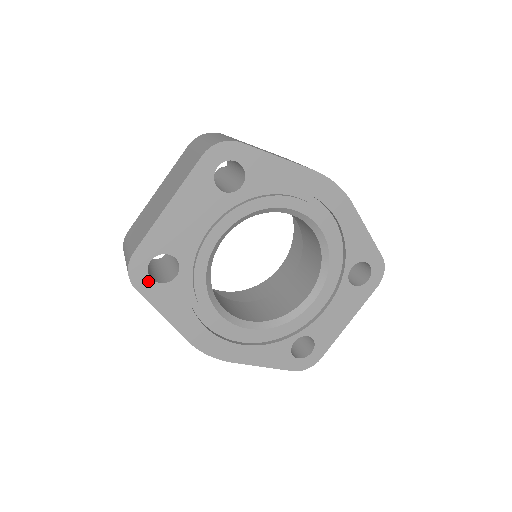
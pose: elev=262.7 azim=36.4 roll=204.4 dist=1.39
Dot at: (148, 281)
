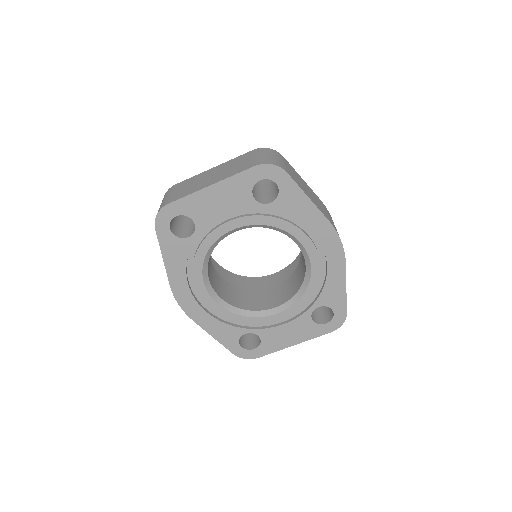
Dot at: (167, 229)
